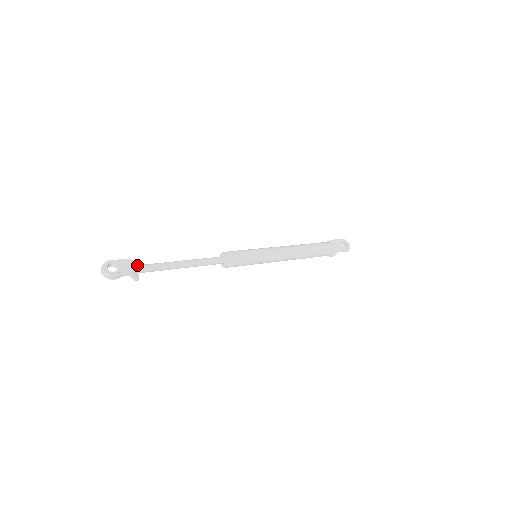
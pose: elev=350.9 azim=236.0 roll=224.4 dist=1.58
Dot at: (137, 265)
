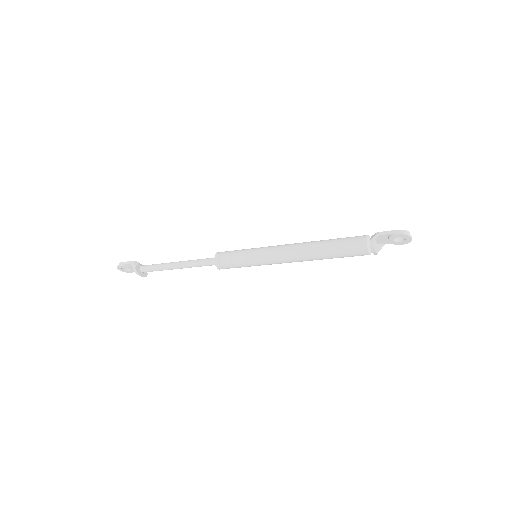
Dot at: occluded
